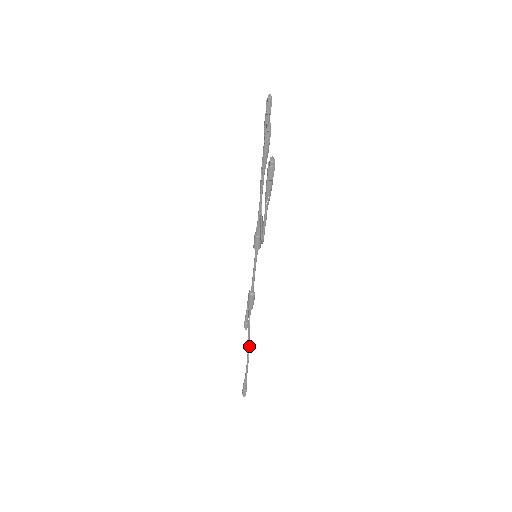
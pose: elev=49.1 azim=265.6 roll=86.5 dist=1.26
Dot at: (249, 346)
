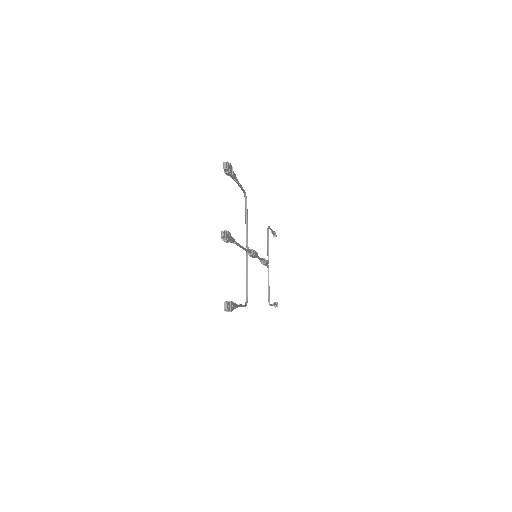
Dot at: (269, 295)
